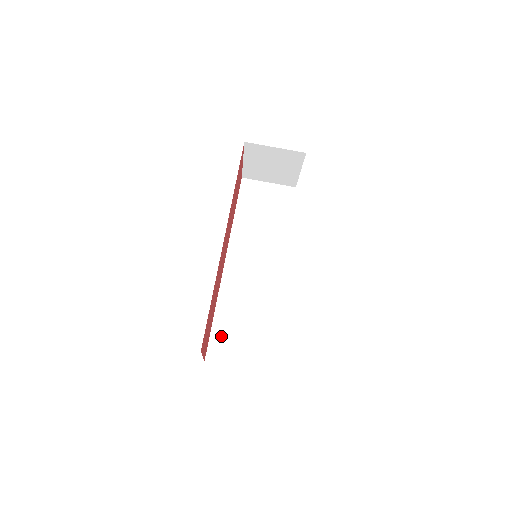
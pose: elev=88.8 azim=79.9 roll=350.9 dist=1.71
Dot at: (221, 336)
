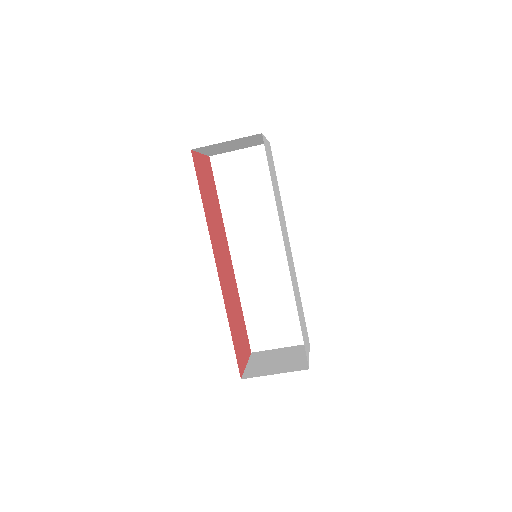
Dot at: (256, 326)
